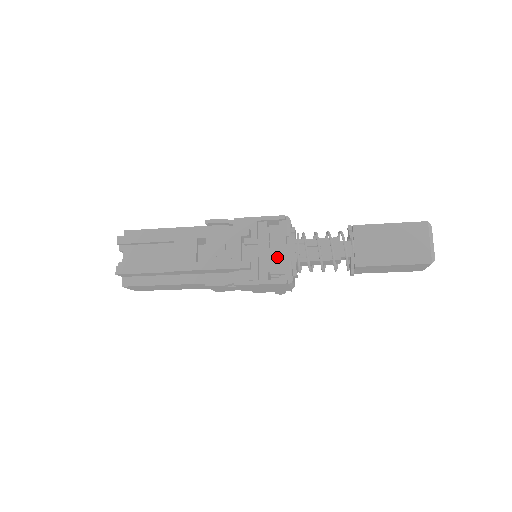
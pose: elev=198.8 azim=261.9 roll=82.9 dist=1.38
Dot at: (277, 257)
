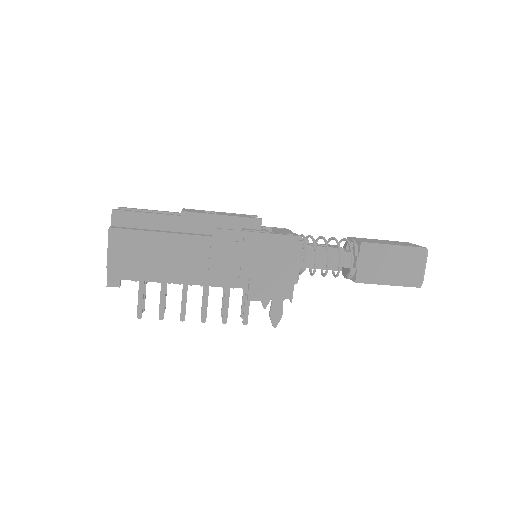
Dot at: (285, 232)
